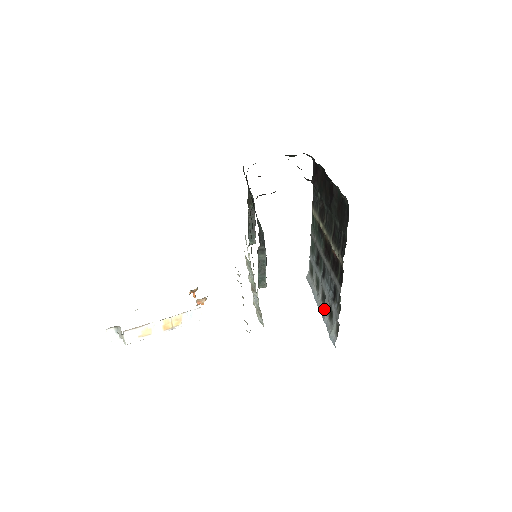
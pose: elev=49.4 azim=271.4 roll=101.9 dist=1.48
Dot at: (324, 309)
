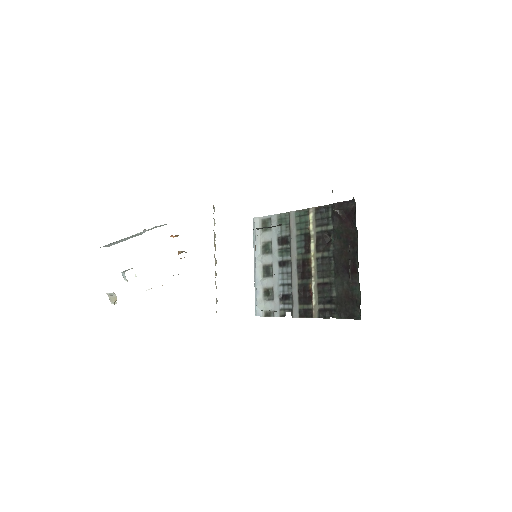
Dot at: (262, 277)
